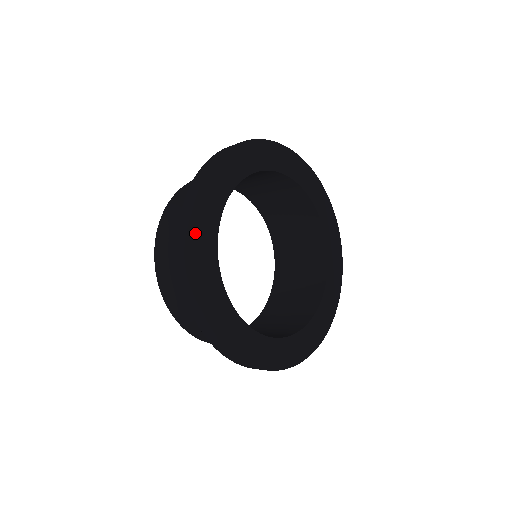
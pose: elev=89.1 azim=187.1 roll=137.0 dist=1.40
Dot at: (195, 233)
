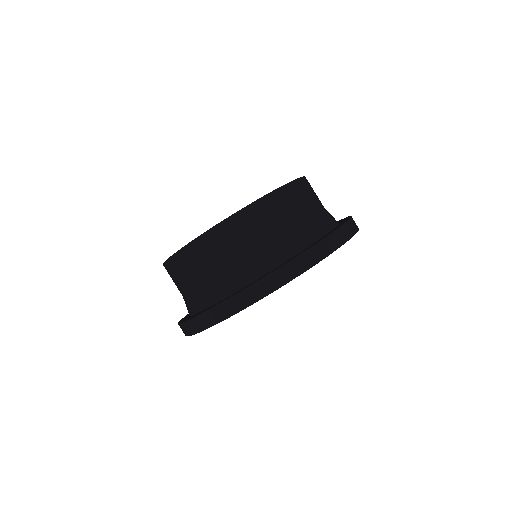
Dot at: (260, 299)
